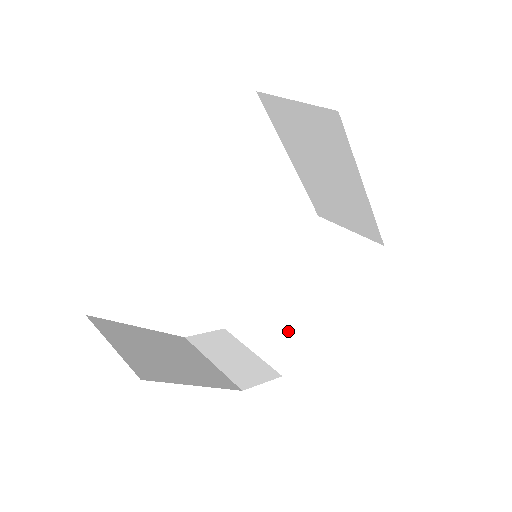
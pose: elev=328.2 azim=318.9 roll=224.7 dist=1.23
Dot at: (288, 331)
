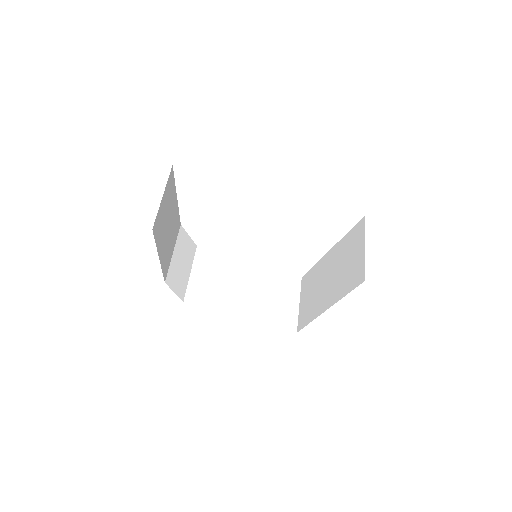
Dot at: (214, 292)
